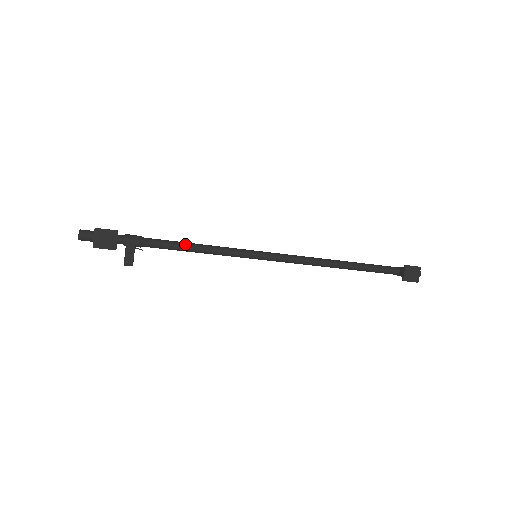
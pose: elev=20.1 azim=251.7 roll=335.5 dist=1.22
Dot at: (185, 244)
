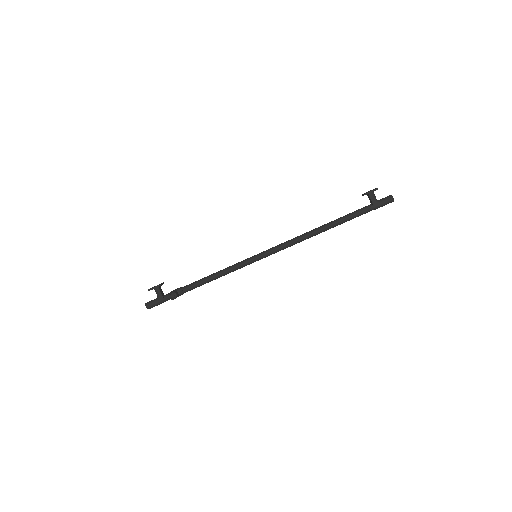
Dot at: (208, 277)
